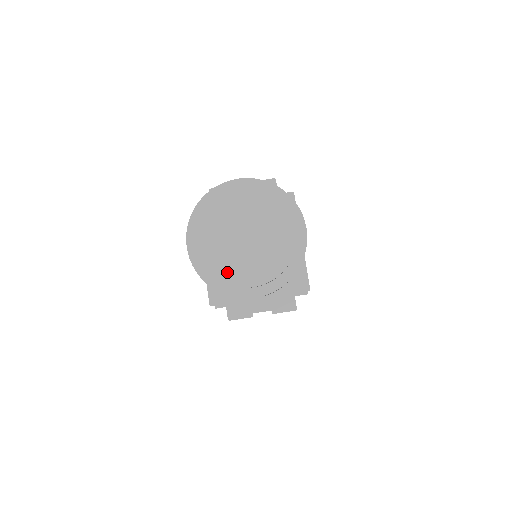
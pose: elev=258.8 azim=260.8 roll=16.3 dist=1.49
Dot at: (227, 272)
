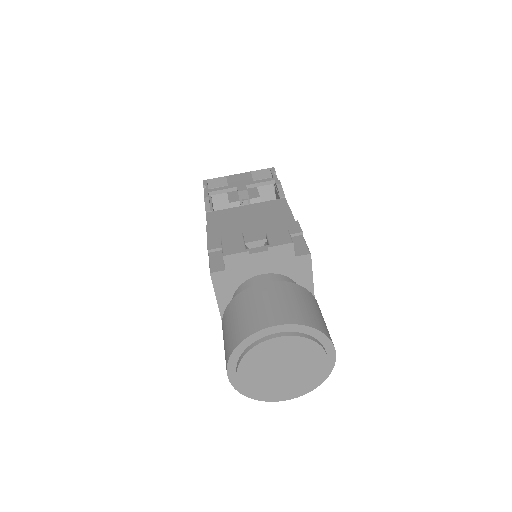
Dot at: (265, 392)
